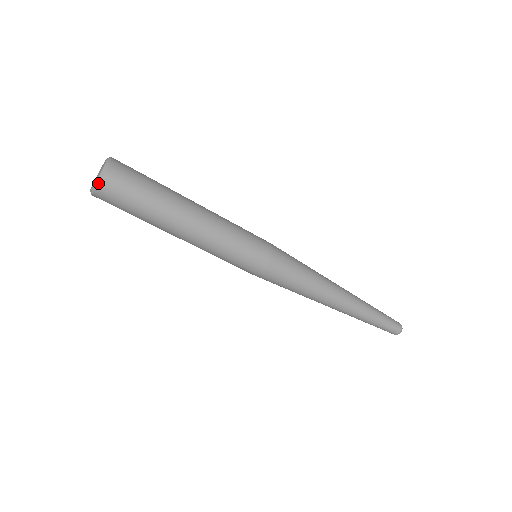
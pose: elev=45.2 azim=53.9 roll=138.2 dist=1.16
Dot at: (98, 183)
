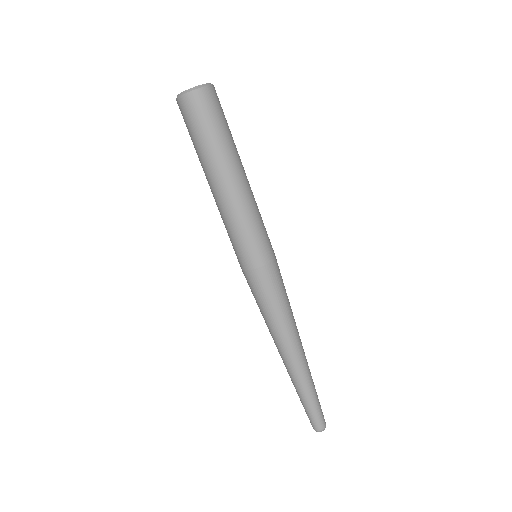
Dot at: (192, 90)
